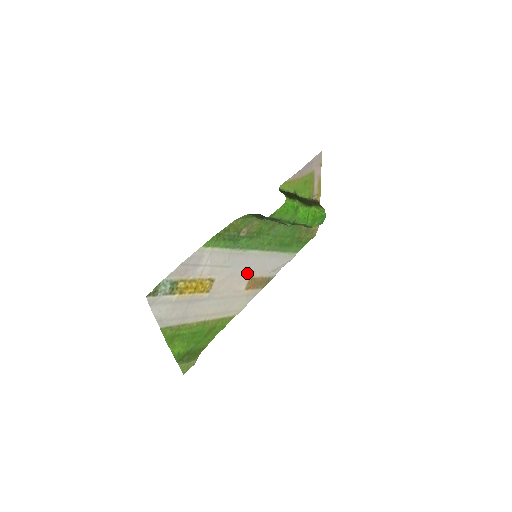
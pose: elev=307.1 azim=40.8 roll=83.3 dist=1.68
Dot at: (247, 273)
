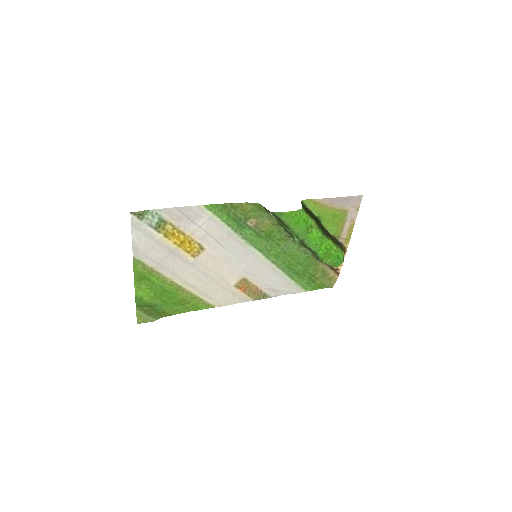
Dot at: (242, 270)
